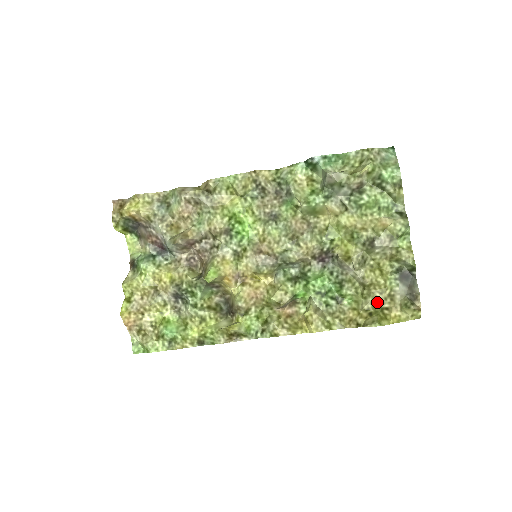
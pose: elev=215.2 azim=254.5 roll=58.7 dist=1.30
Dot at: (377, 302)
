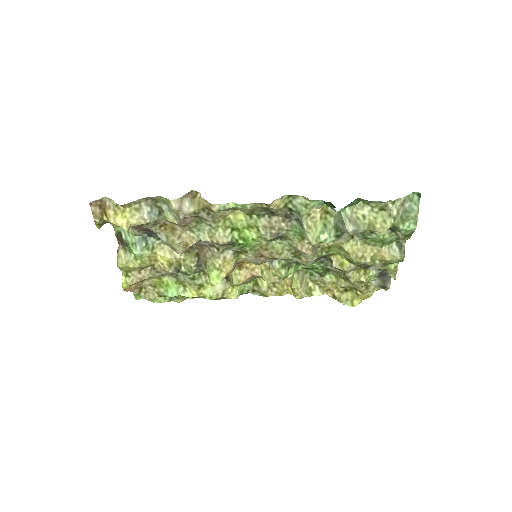
Dot at: (354, 286)
